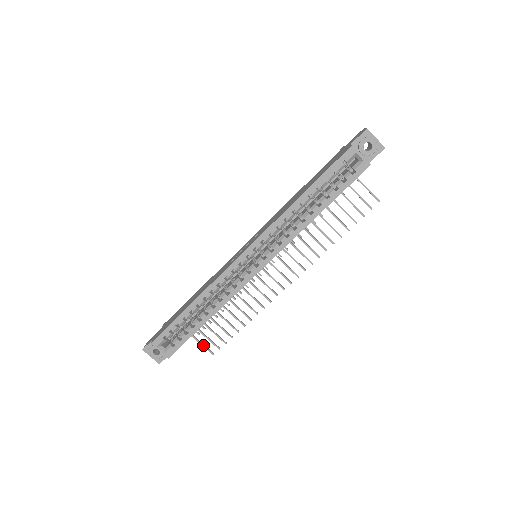
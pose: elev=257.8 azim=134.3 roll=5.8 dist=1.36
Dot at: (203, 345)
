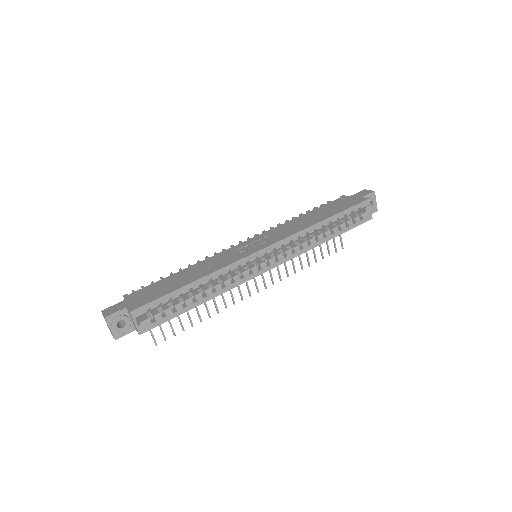
Dot at: (151, 331)
